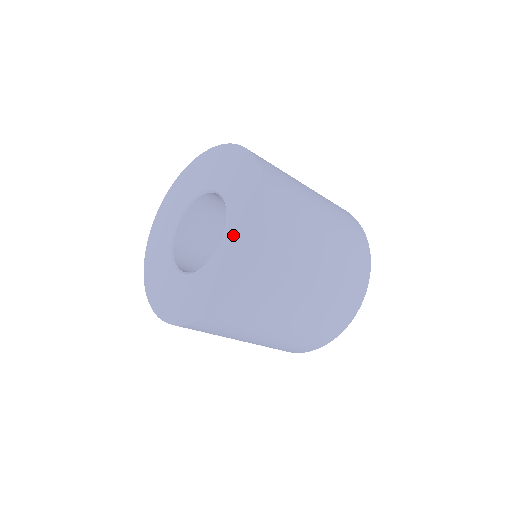
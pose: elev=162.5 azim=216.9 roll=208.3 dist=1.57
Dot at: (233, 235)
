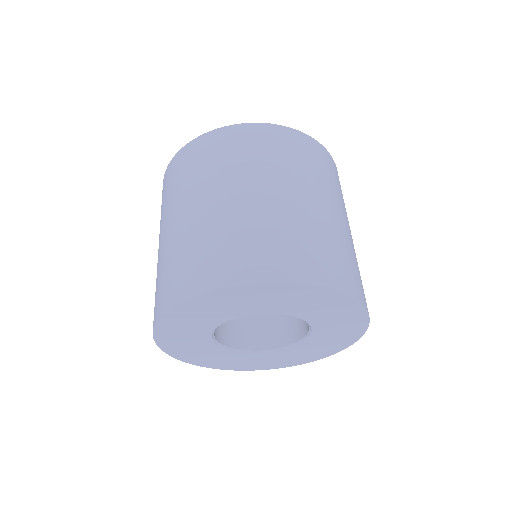
Dot at: (330, 328)
